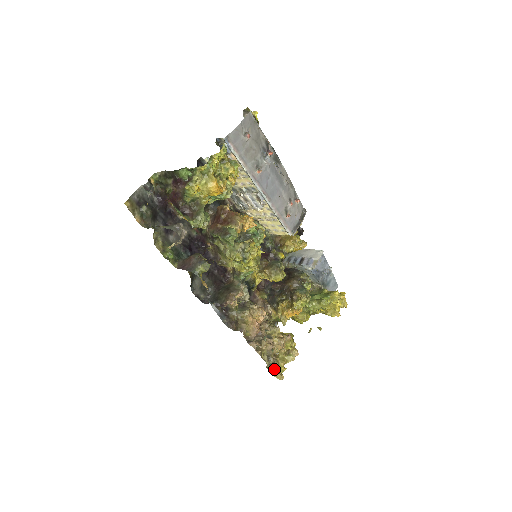
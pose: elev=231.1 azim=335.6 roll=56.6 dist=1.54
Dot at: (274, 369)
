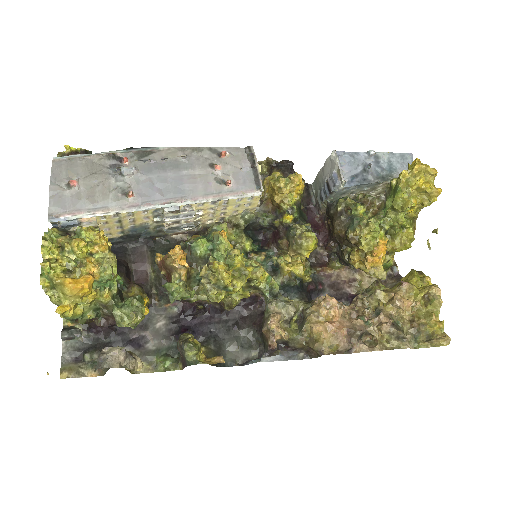
Dot at: (427, 338)
